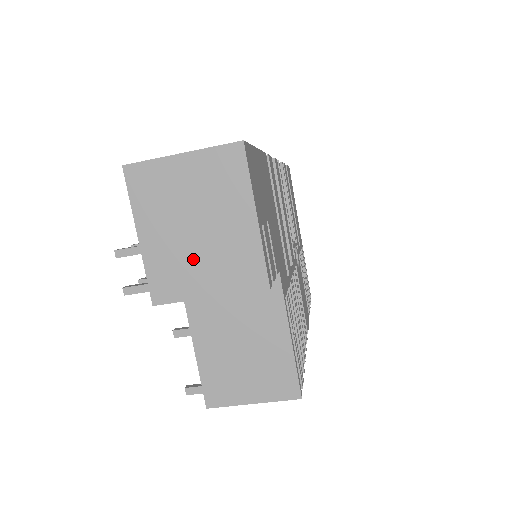
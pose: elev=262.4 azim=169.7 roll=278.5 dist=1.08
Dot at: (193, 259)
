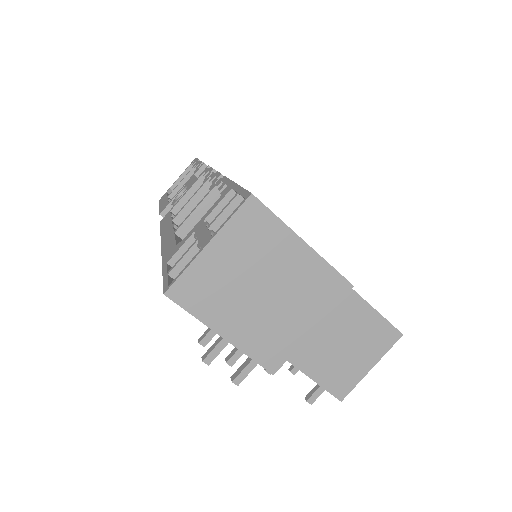
Dot at: (279, 315)
